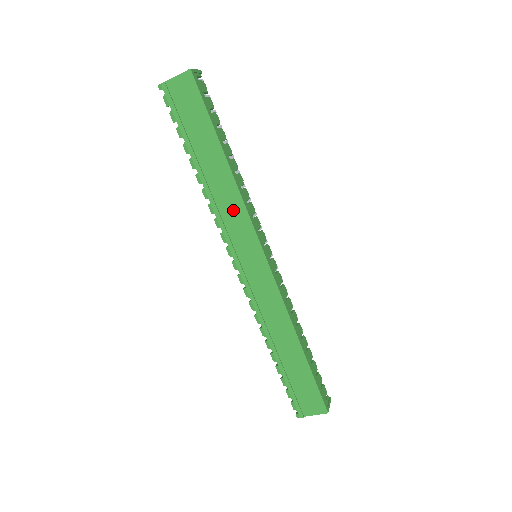
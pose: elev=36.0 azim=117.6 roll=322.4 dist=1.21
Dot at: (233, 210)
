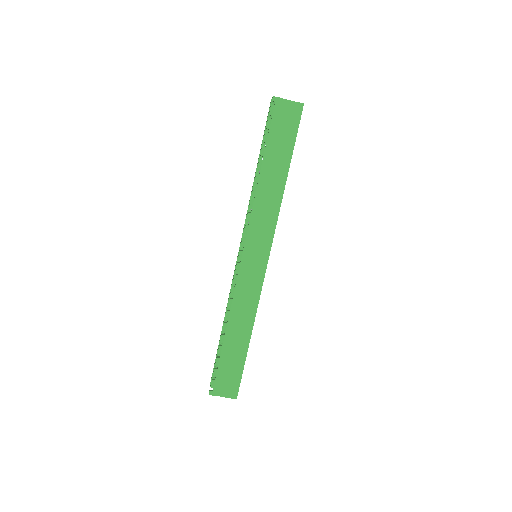
Dot at: (267, 215)
